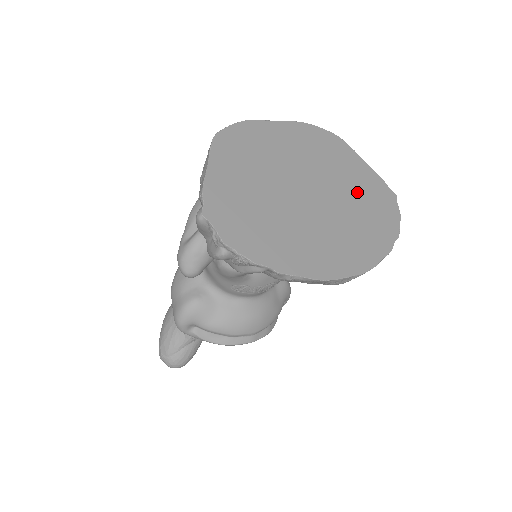
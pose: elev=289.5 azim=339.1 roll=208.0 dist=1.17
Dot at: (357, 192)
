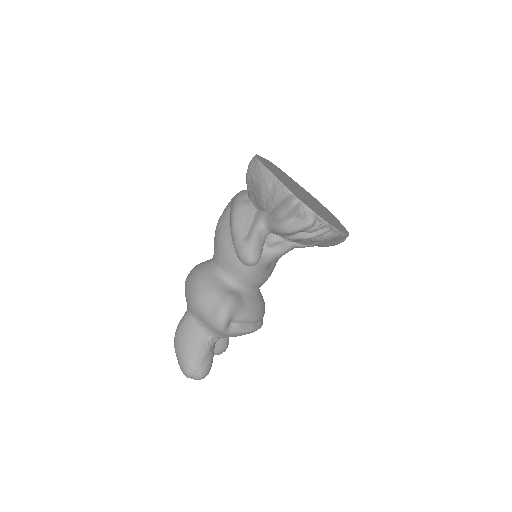
Dot at: (311, 197)
